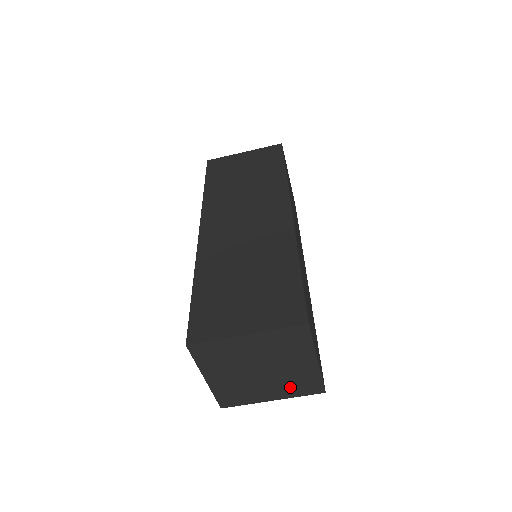
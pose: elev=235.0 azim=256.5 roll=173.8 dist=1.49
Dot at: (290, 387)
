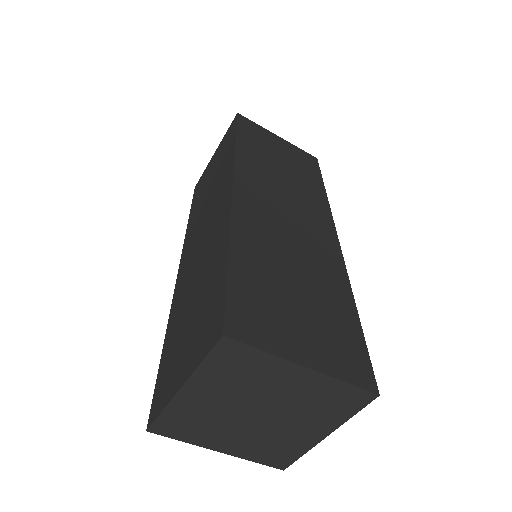
Dot at: (323, 412)
